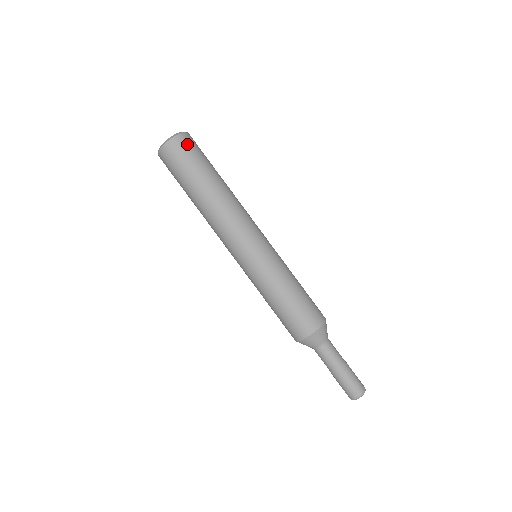
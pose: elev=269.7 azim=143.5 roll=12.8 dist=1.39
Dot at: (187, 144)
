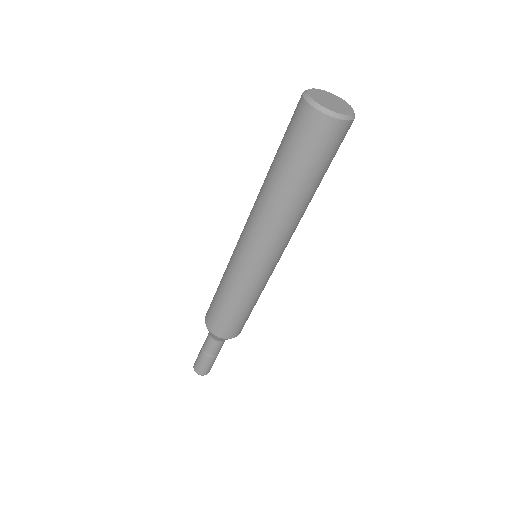
Dot at: (317, 131)
